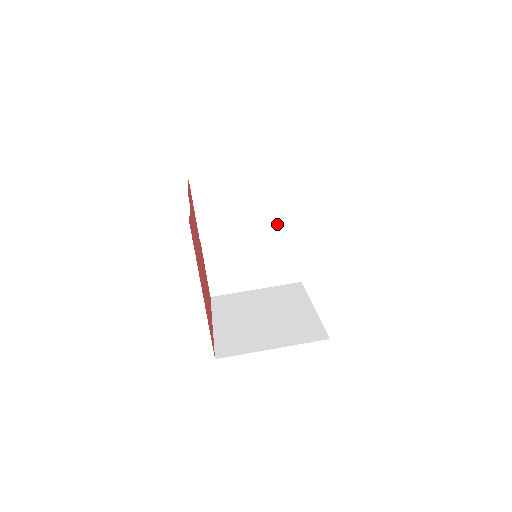
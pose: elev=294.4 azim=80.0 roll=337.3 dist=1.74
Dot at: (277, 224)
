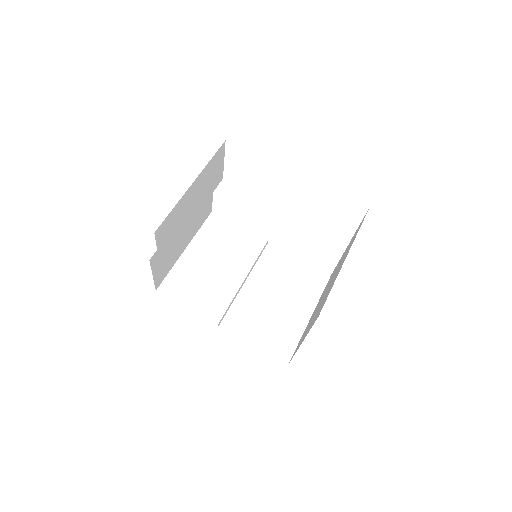
Dot at: (255, 253)
